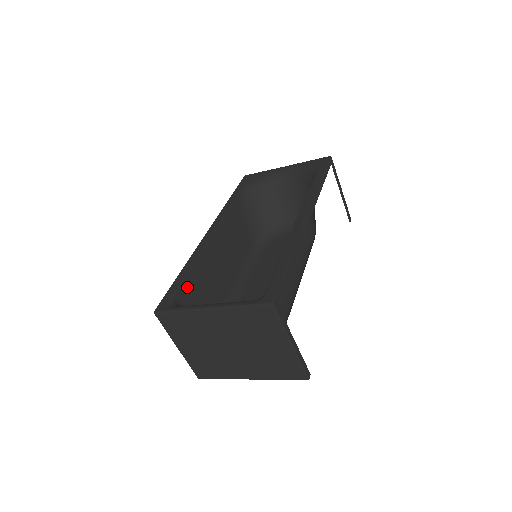
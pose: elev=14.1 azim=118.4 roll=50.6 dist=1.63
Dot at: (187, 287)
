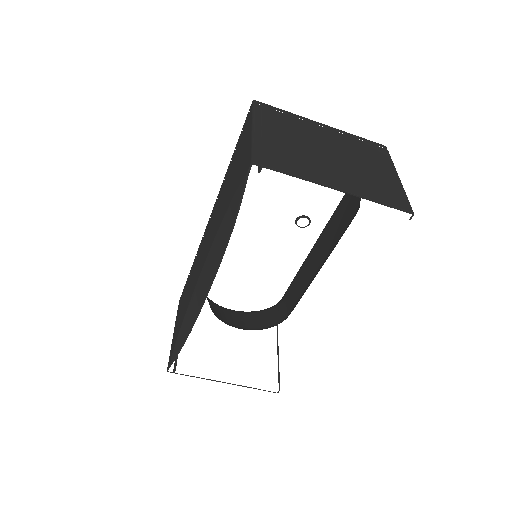
Dot at: occluded
